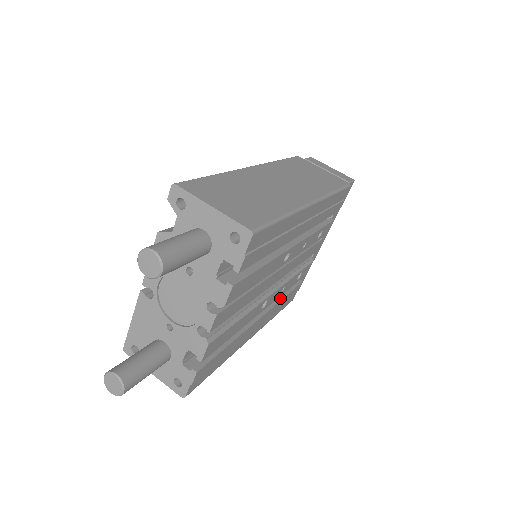
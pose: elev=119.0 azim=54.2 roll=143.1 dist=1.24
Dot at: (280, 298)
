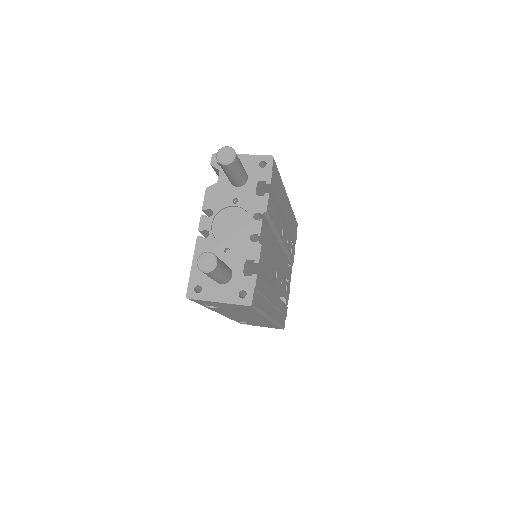
Dot at: occluded
